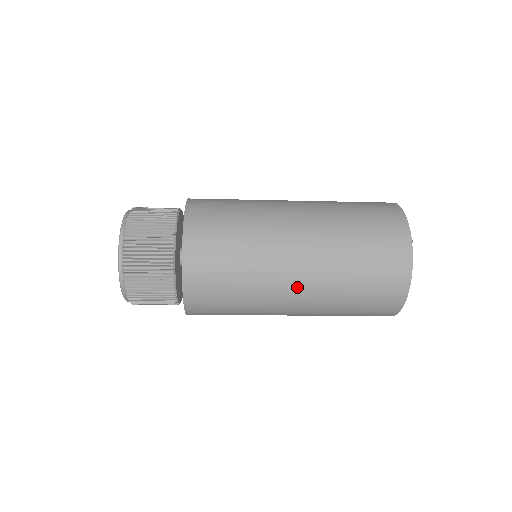
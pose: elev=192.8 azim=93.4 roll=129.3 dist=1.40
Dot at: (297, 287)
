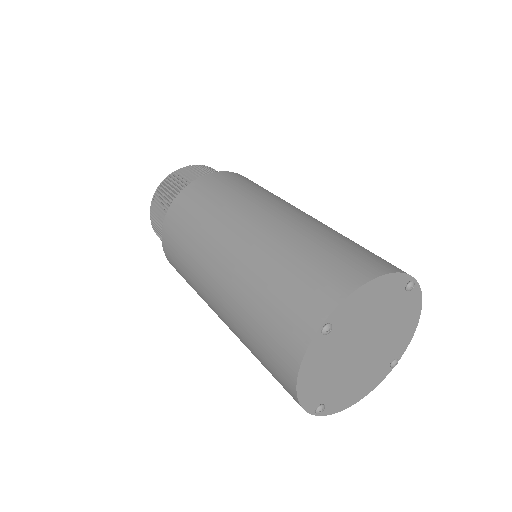
Dot at: (215, 300)
